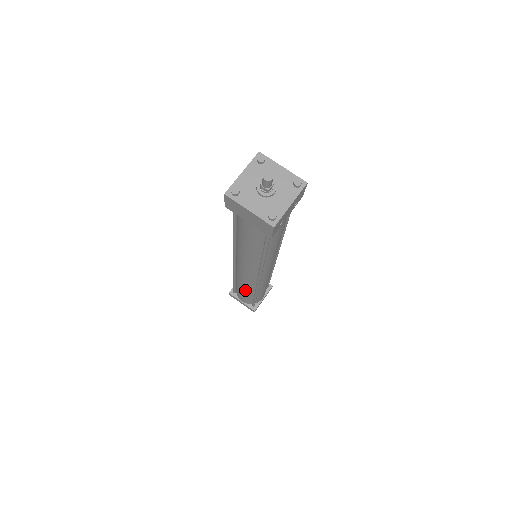
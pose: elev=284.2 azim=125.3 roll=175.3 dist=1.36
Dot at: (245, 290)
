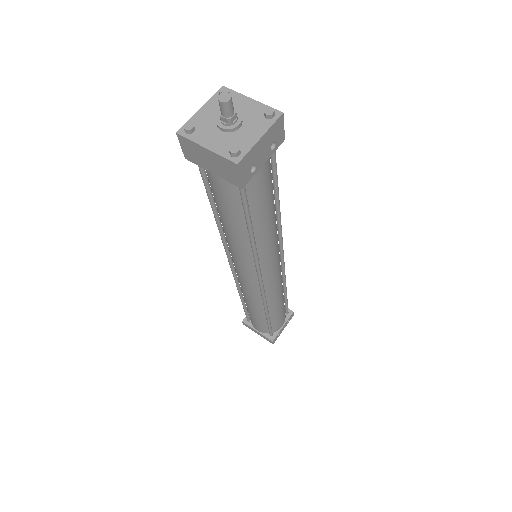
Dot at: (254, 309)
